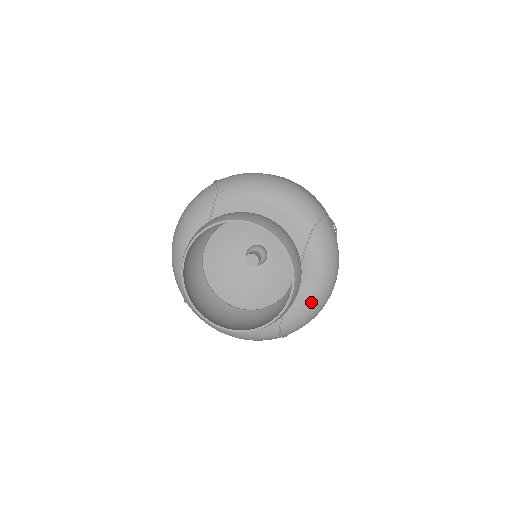
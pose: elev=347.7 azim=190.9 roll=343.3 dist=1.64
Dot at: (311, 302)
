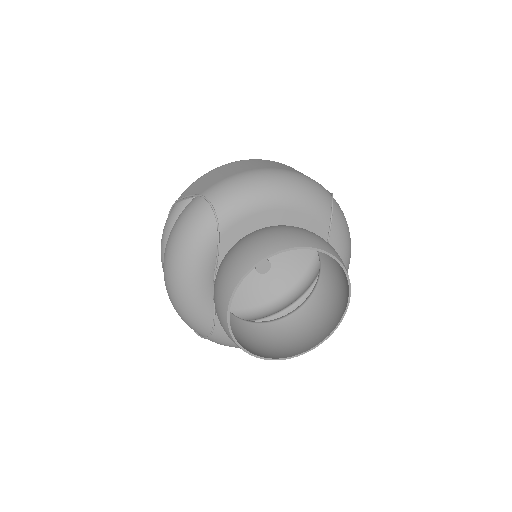
Dot at: occluded
